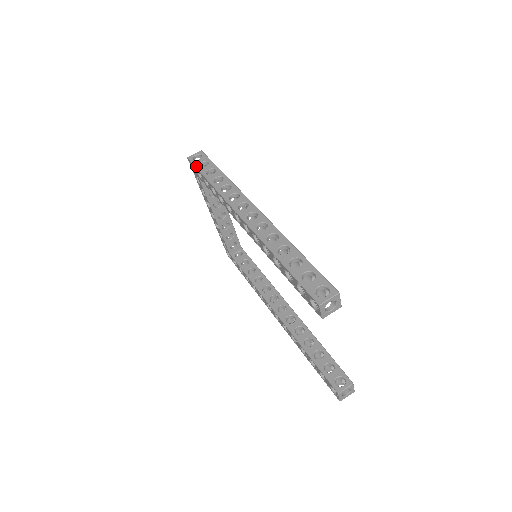
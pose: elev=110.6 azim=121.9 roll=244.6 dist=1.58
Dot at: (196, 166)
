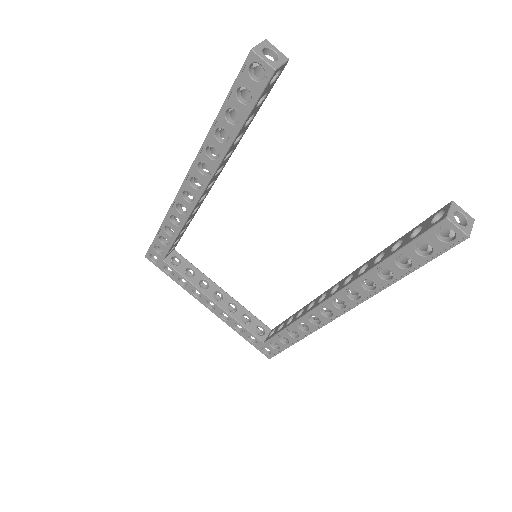
Dot at: (151, 245)
